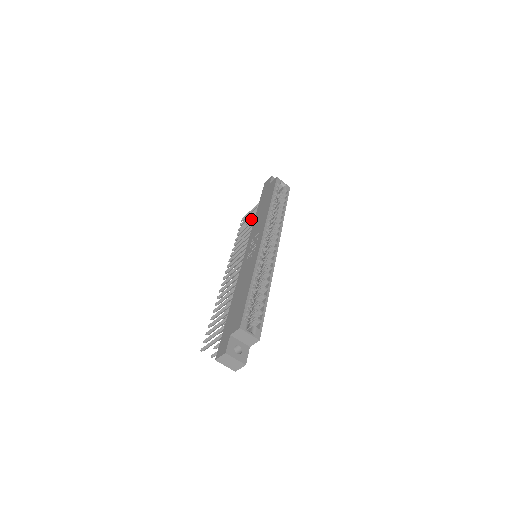
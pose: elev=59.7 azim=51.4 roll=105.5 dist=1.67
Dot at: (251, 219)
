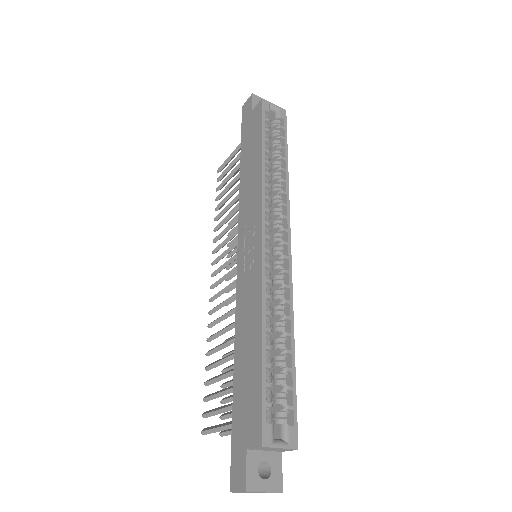
Dot at: (233, 174)
